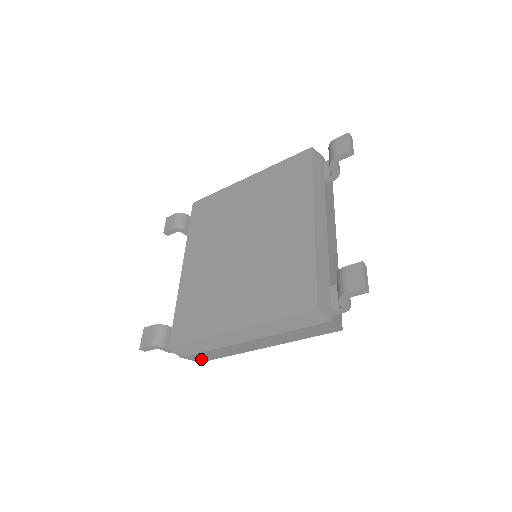
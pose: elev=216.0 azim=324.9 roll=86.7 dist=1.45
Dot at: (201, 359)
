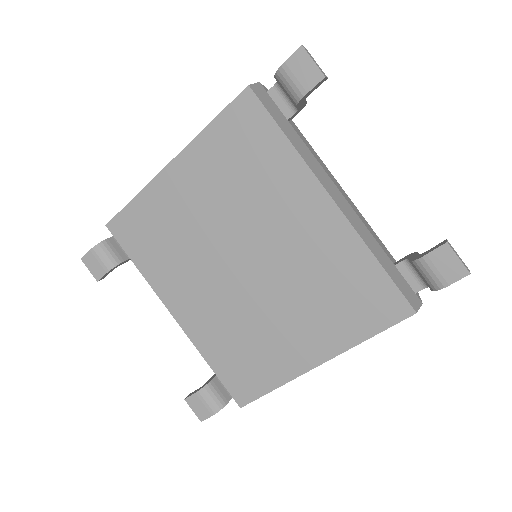
Dot at: occluded
